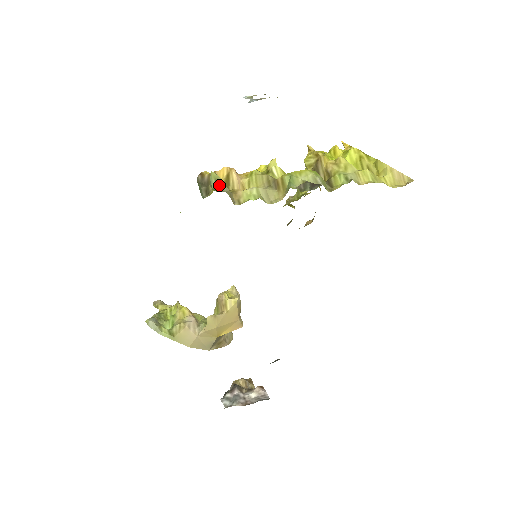
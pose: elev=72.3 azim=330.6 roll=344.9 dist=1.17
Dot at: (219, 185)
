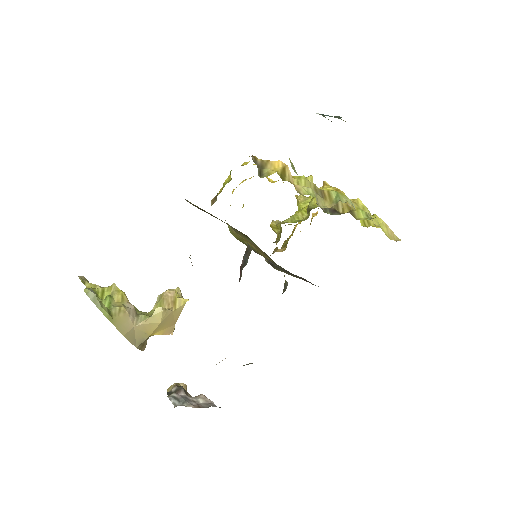
Dot at: occluded
